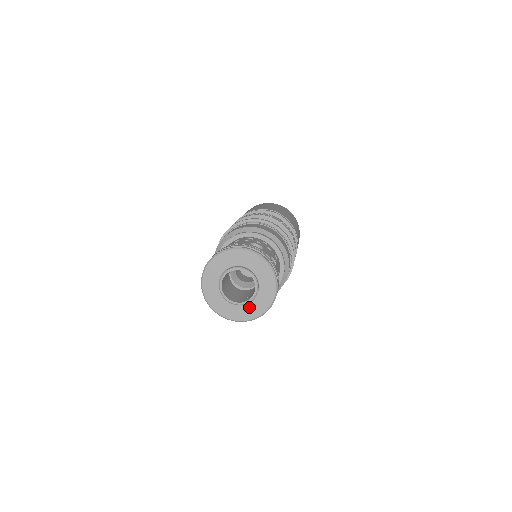
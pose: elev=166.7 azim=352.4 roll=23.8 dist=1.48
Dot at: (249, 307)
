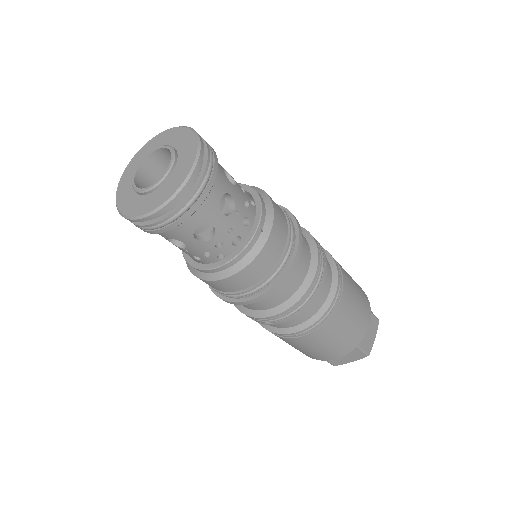
Dot at: (140, 200)
